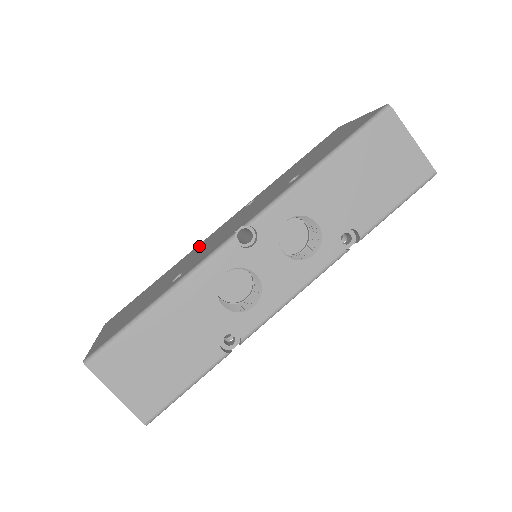
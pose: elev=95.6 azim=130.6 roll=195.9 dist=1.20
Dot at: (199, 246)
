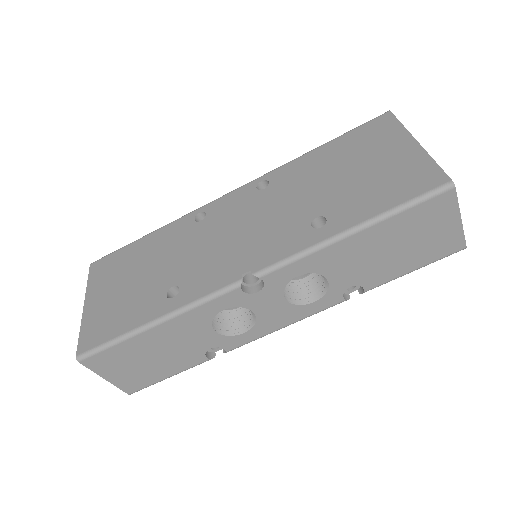
Dot at: (197, 215)
